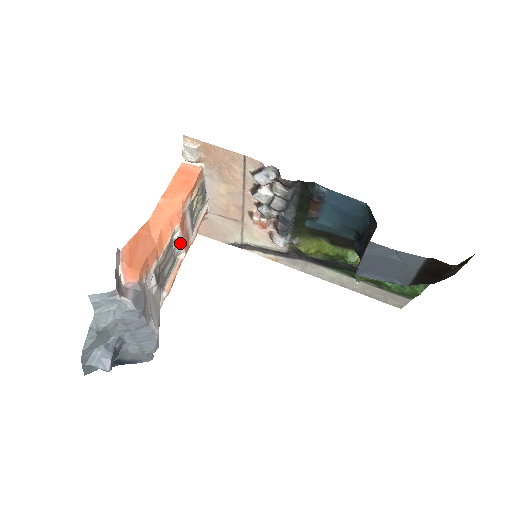
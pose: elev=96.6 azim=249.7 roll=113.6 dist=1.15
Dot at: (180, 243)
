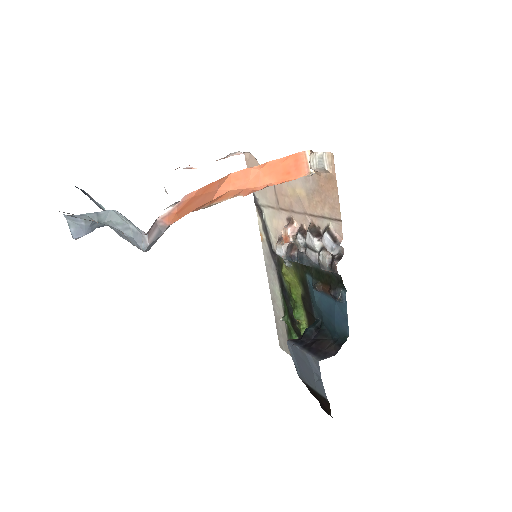
Dot at: occluded
